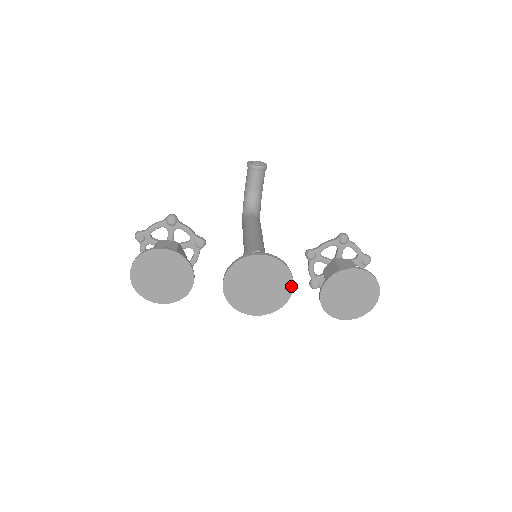
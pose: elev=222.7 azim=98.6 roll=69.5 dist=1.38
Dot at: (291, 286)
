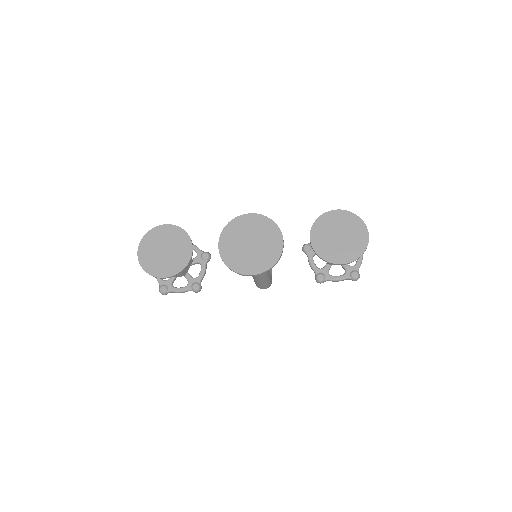
Dot at: (281, 238)
